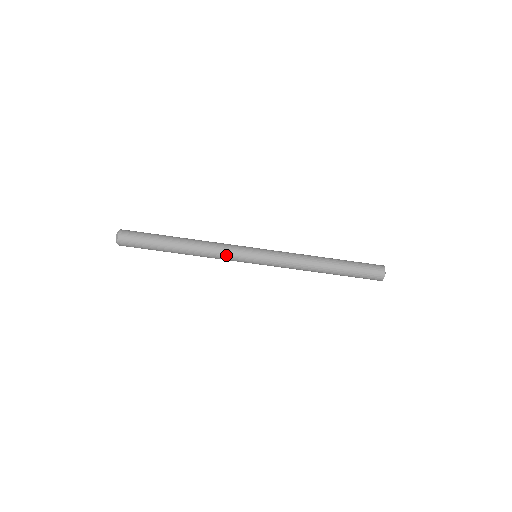
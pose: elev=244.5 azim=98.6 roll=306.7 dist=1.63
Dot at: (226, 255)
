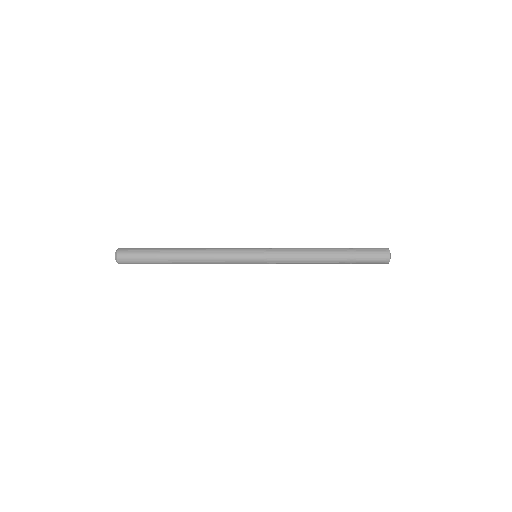
Dot at: (226, 263)
